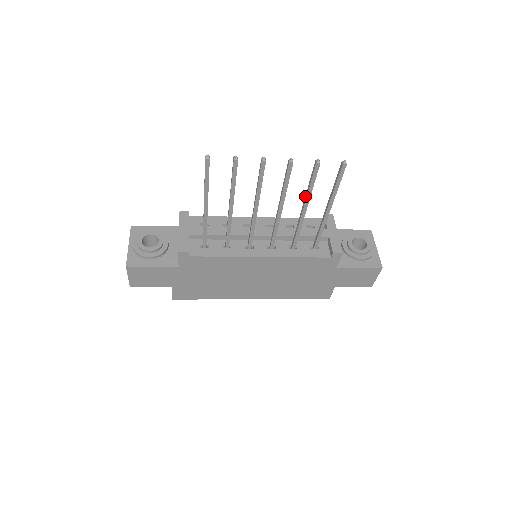
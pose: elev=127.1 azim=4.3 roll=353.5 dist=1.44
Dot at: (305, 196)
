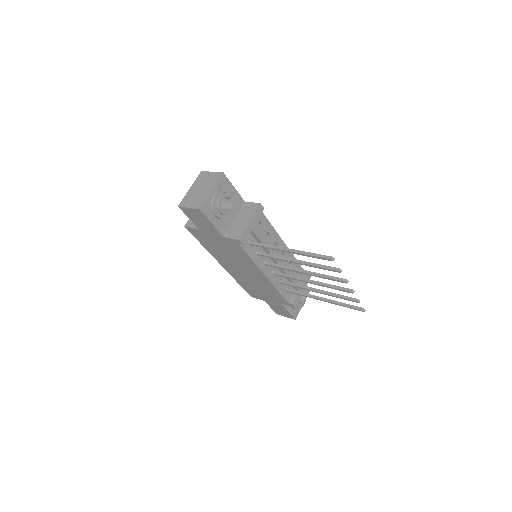
Dot at: (328, 292)
